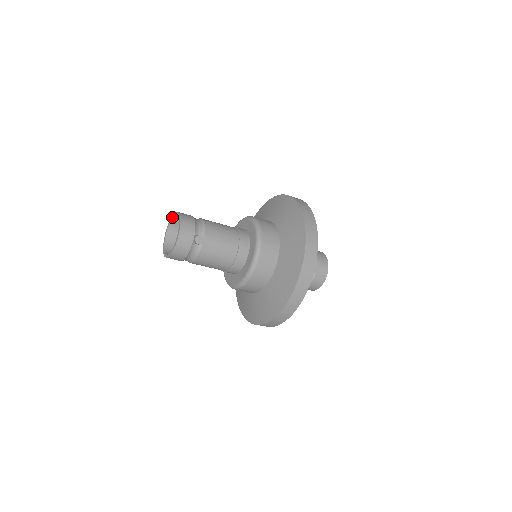
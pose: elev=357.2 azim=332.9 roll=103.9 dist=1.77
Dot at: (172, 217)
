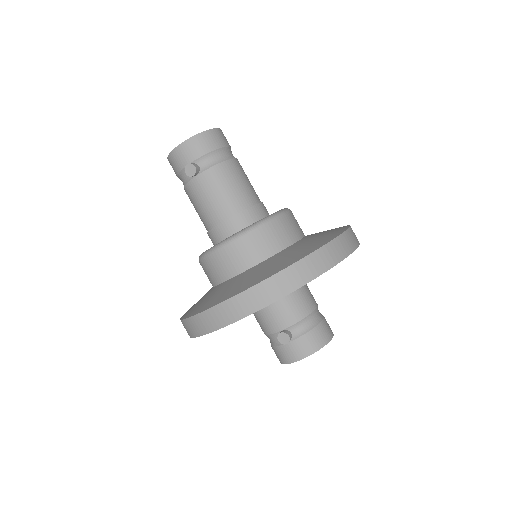
Dot at: occluded
